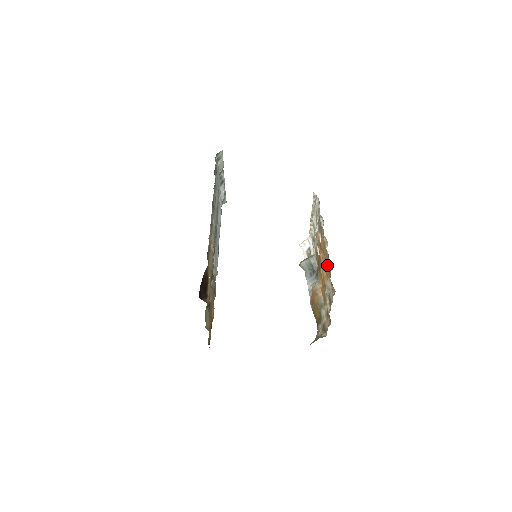
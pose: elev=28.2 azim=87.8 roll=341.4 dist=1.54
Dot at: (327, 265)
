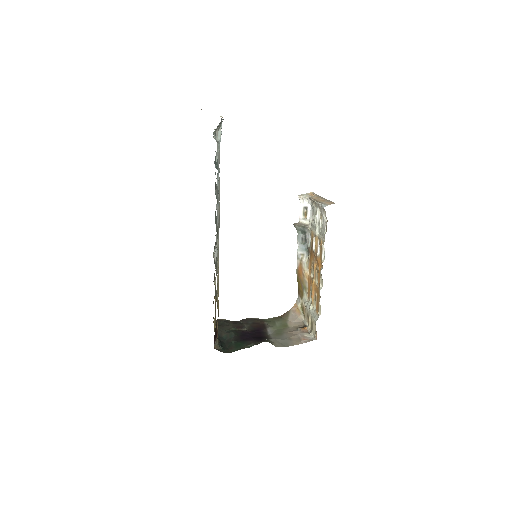
Dot at: (317, 295)
